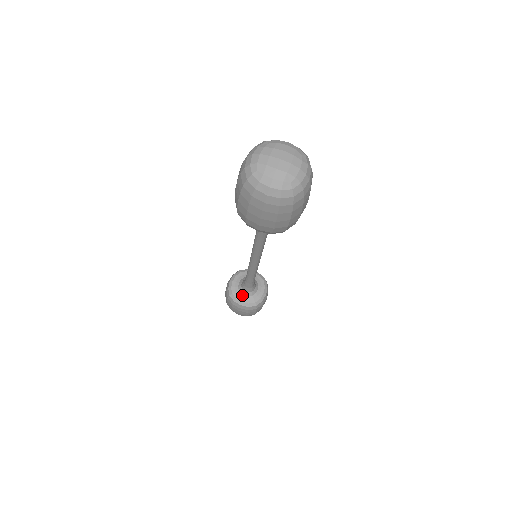
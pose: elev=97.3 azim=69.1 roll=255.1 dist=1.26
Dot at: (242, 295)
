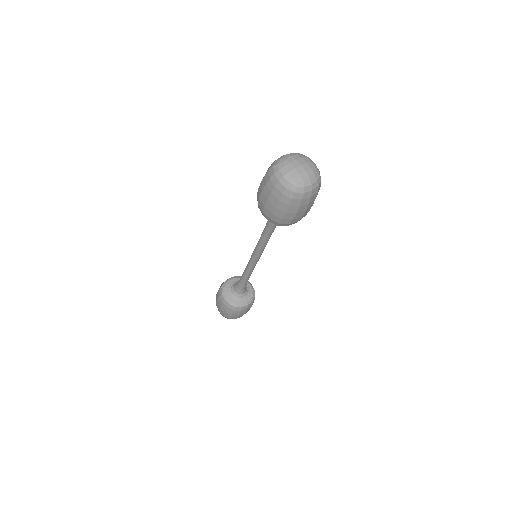
Dot at: (230, 292)
